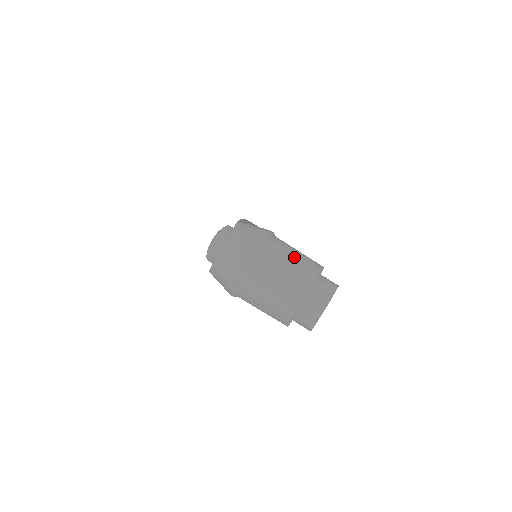
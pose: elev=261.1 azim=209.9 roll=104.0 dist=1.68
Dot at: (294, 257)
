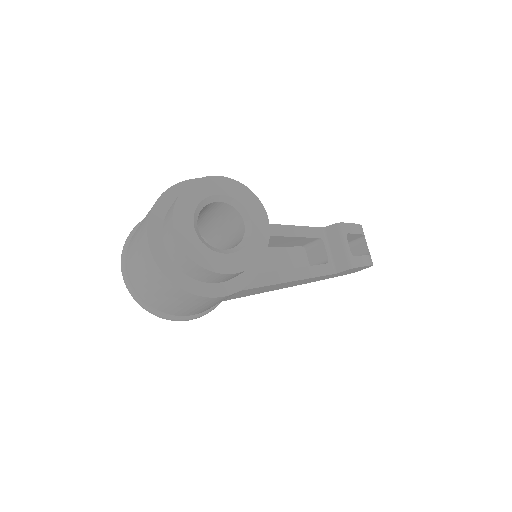
Dot at: occluded
